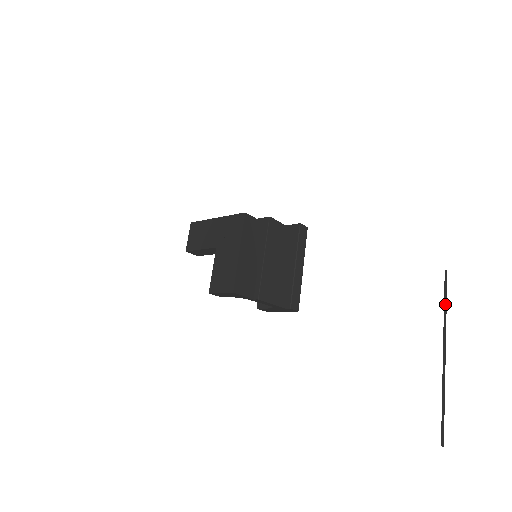
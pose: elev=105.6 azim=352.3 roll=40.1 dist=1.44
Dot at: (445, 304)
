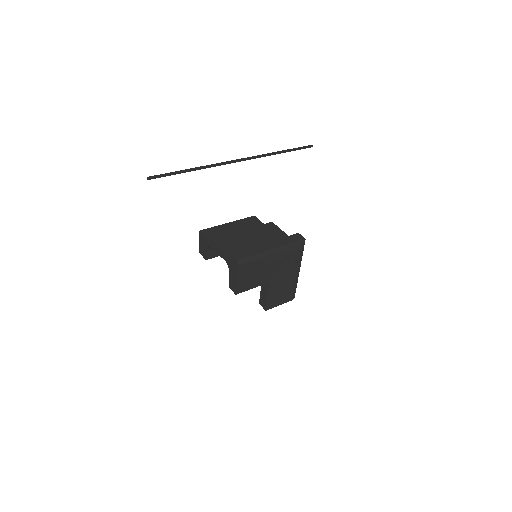
Dot at: (283, 151)
